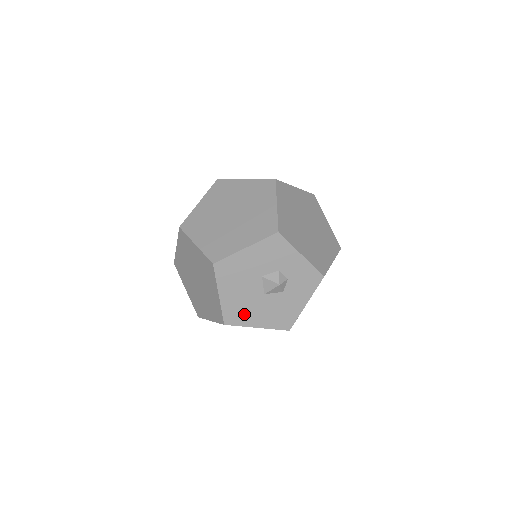
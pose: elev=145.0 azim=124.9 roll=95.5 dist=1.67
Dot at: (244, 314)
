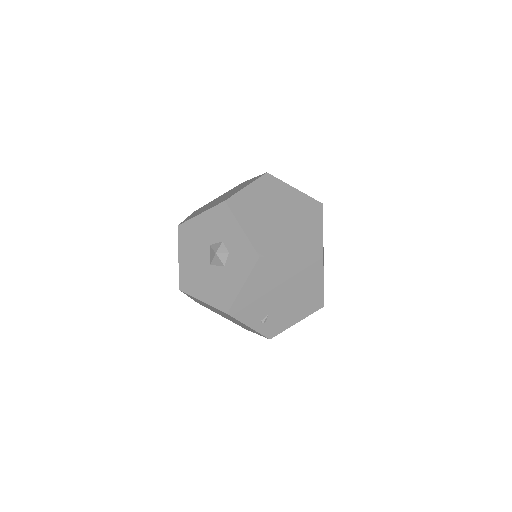
Dot at: (194, 283)
